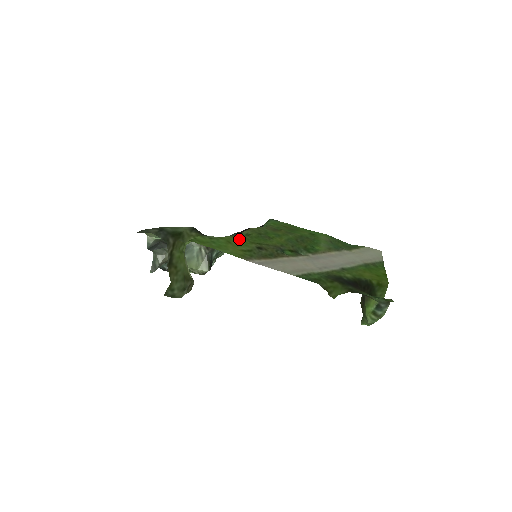
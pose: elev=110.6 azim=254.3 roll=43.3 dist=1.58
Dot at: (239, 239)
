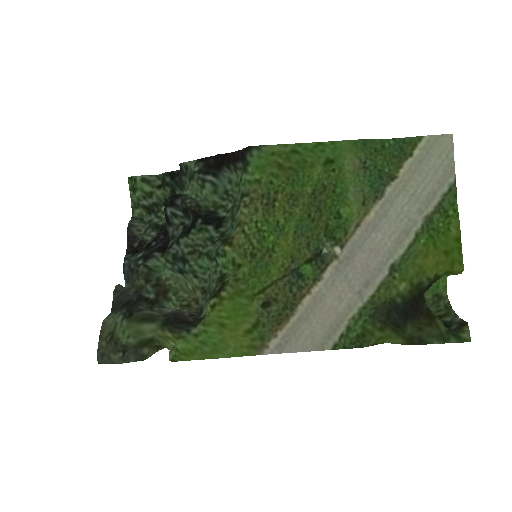
Dot at: (232, 304)
